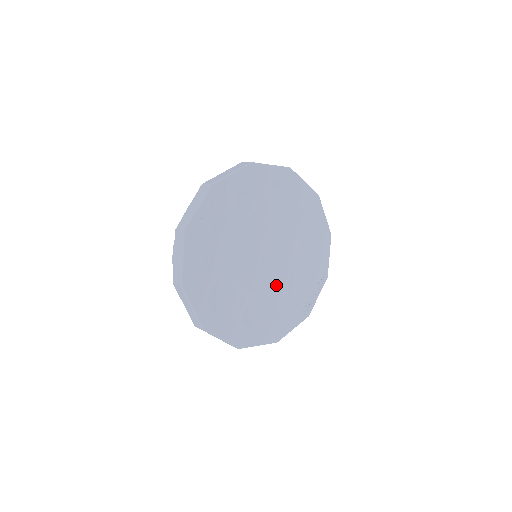
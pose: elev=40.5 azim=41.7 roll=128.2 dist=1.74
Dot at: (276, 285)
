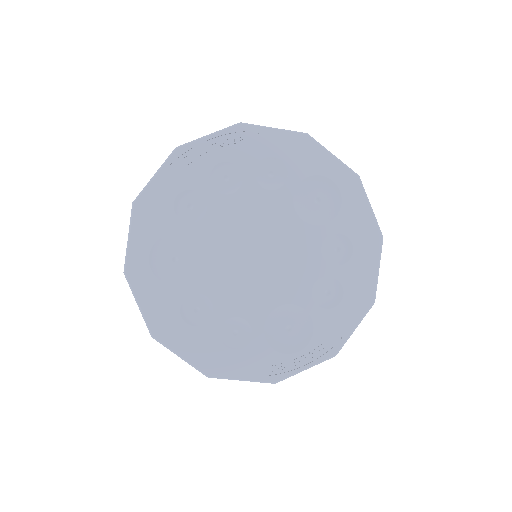
Dot at: (252, 301)
